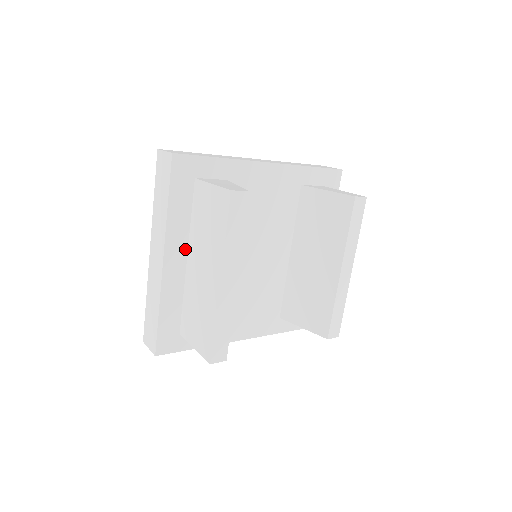
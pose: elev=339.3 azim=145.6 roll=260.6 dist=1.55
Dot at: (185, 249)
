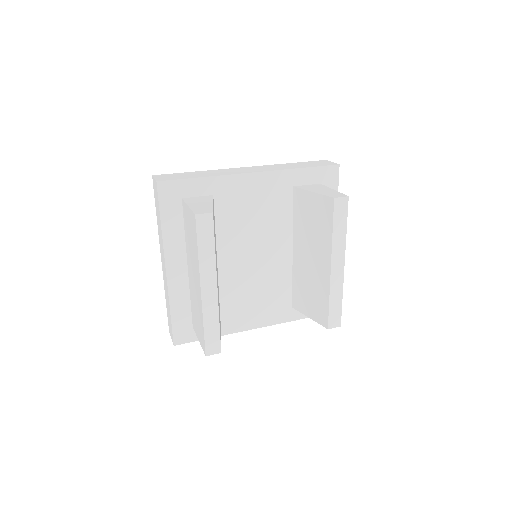
Dot at: (184, 258)
